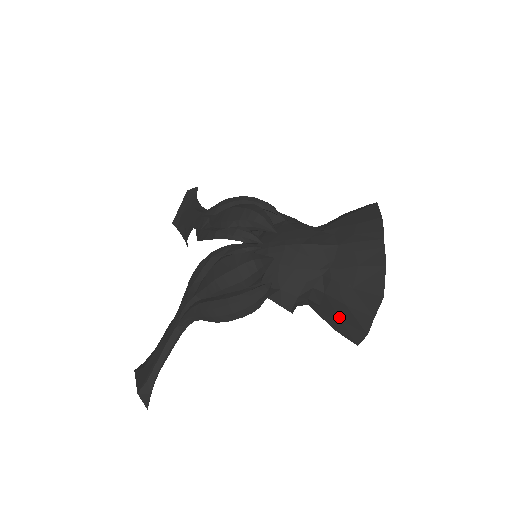
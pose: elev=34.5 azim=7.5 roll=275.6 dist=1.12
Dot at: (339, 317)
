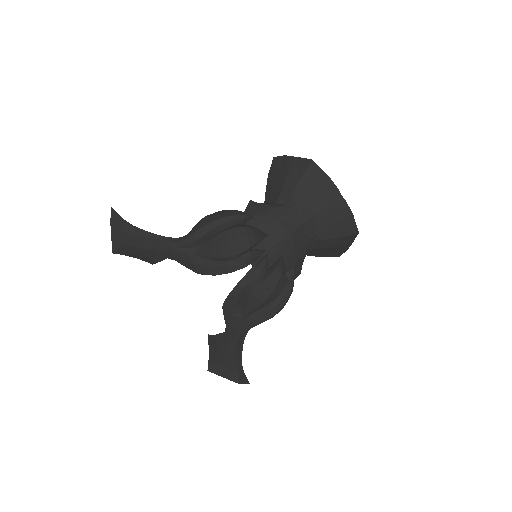
Dot at: (327, 252)
